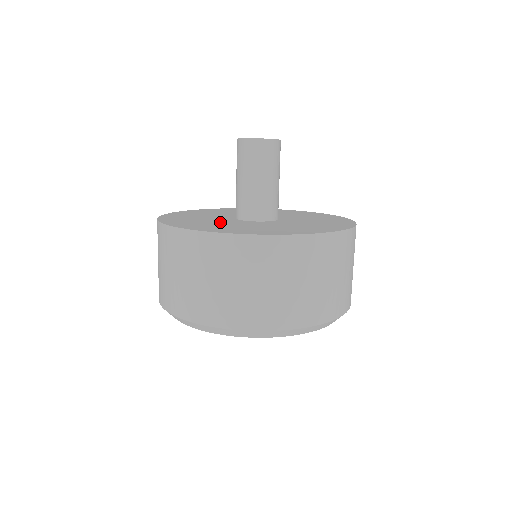
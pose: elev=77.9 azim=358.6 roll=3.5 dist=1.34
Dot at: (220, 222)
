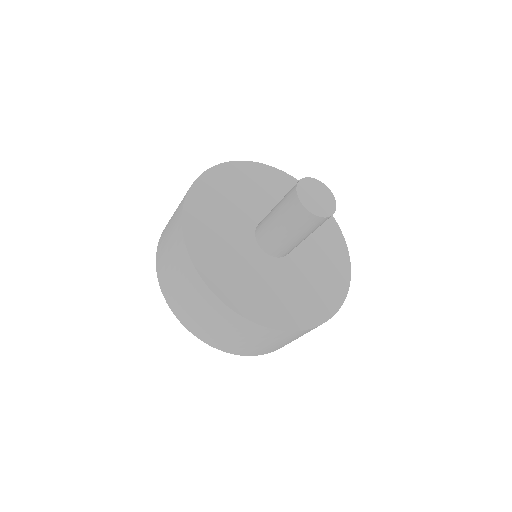
Dot at: (236, 248)
